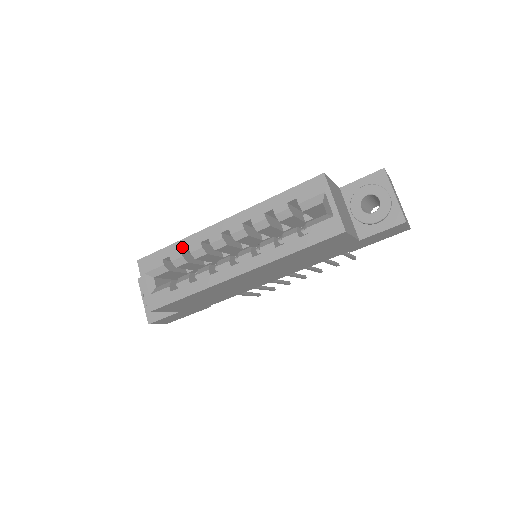
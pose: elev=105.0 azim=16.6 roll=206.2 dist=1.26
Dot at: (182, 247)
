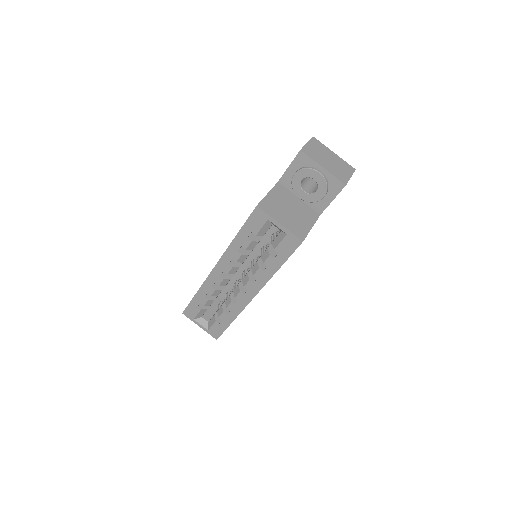
Dot at: (203, 294)
